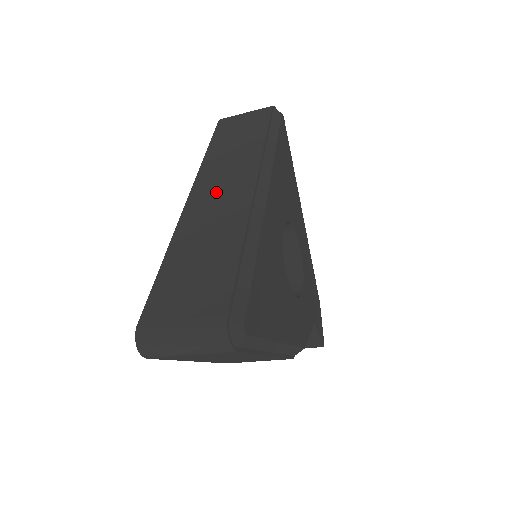
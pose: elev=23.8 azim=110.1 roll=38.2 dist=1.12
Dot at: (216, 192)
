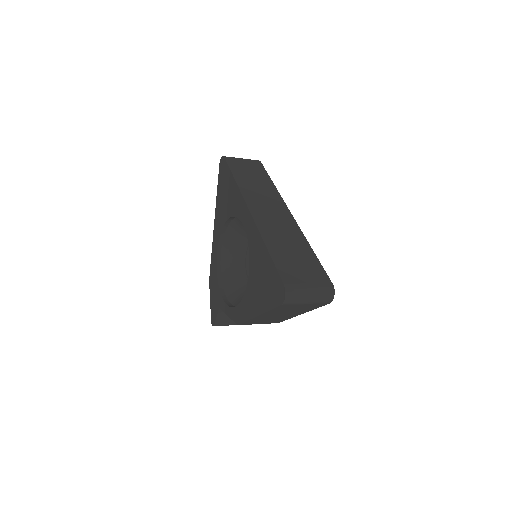
Dot at: (268, 212)
